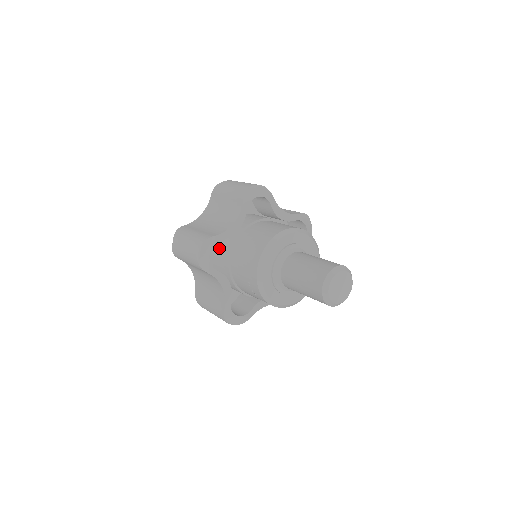
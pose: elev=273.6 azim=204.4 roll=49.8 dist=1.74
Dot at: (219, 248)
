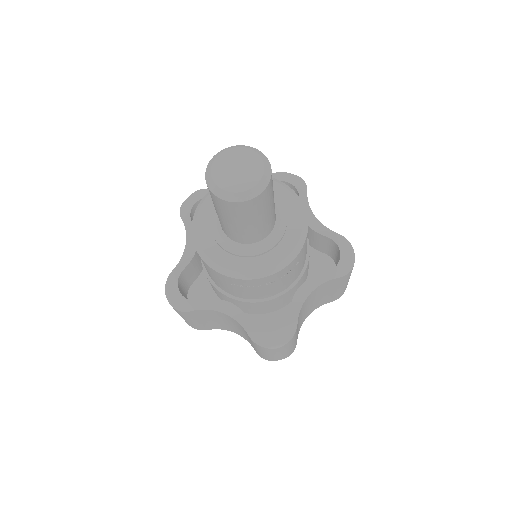
Dot at: occluded
